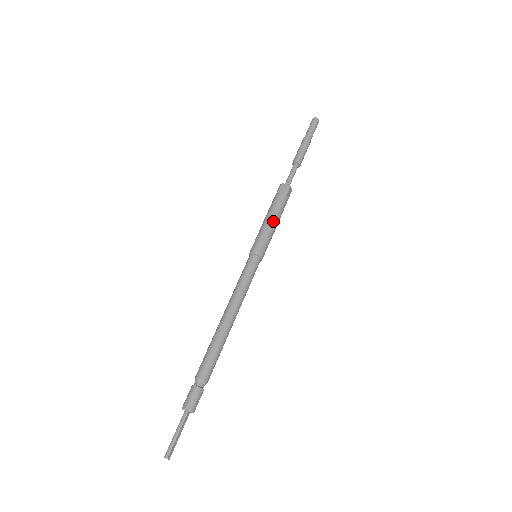
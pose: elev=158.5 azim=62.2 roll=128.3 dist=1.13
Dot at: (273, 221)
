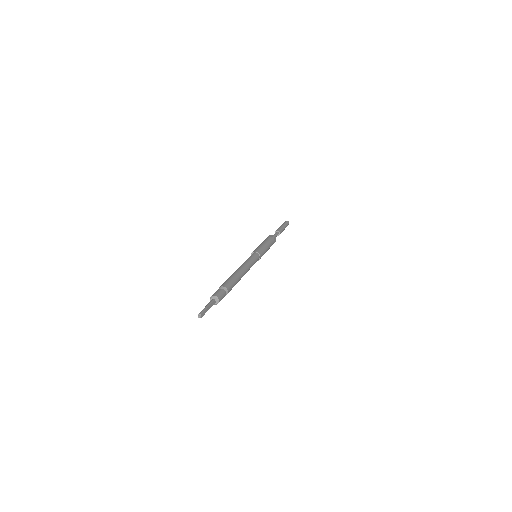
Dot at: (266, 244)
